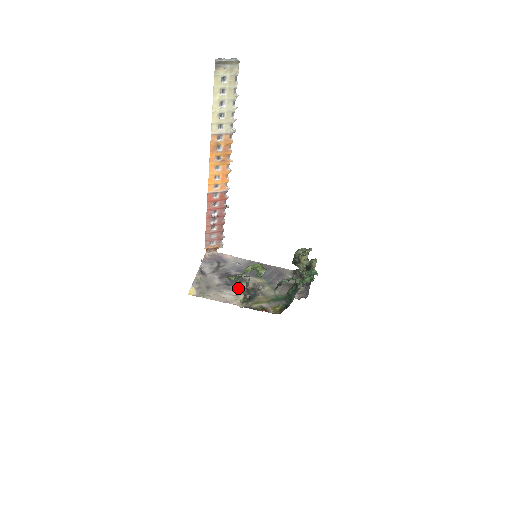
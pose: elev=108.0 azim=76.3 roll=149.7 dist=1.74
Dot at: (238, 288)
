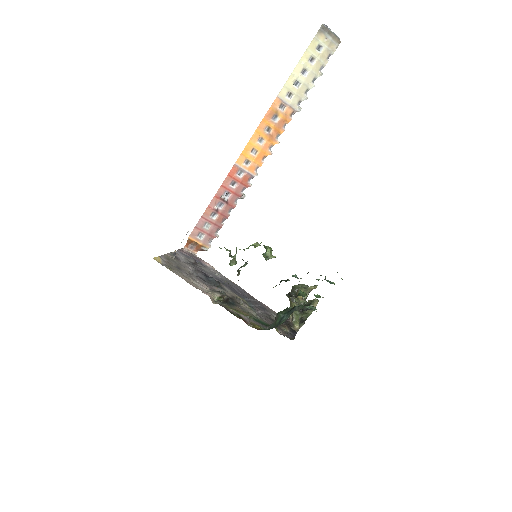
Dot at: (214, 288)
